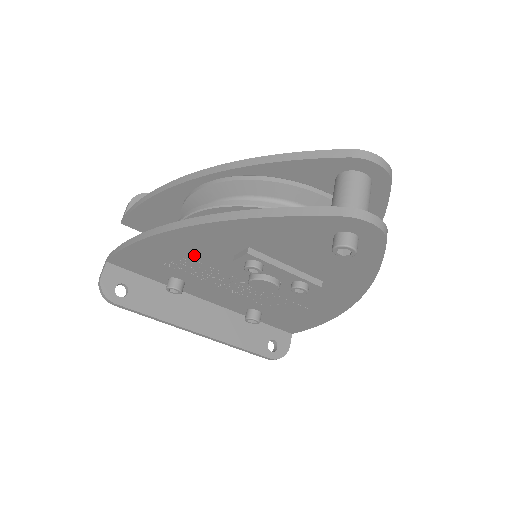
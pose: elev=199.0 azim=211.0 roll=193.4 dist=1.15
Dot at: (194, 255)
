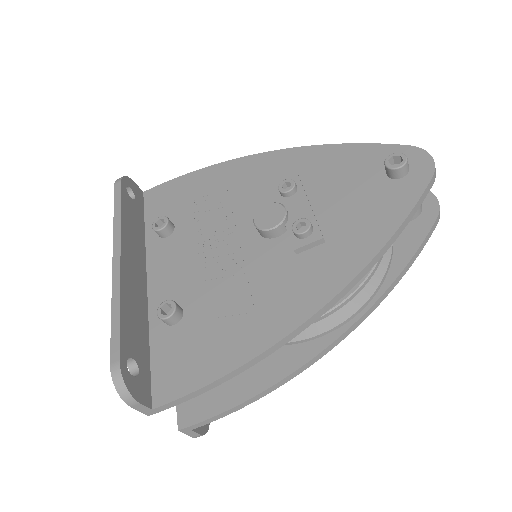
Dot at: (237, 187)
